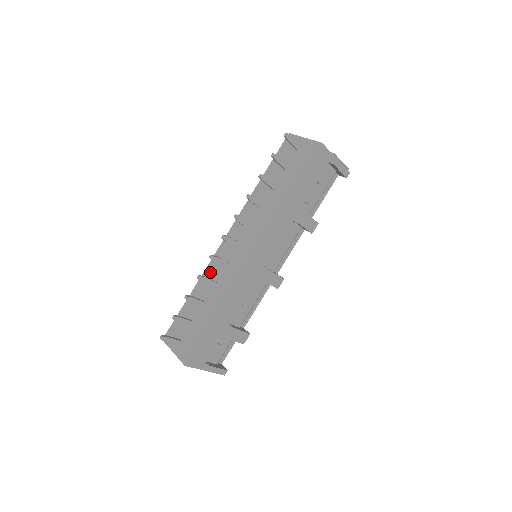
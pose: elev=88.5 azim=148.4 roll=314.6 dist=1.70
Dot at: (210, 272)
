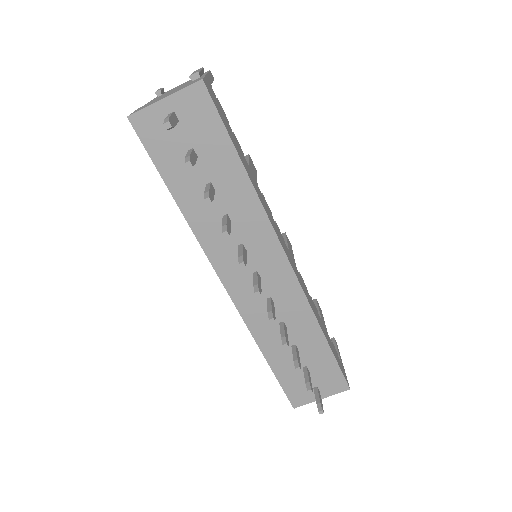
Dot at: (260, 326)
